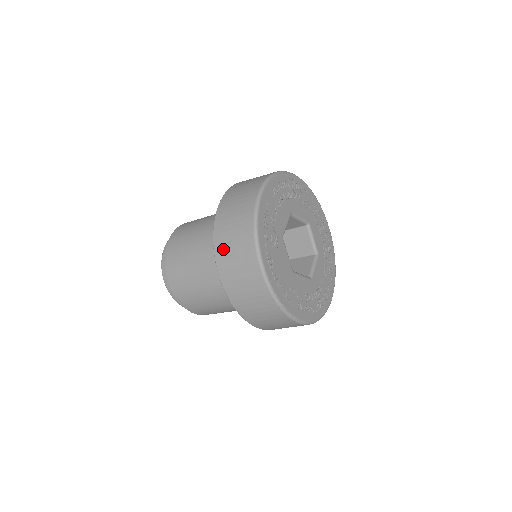
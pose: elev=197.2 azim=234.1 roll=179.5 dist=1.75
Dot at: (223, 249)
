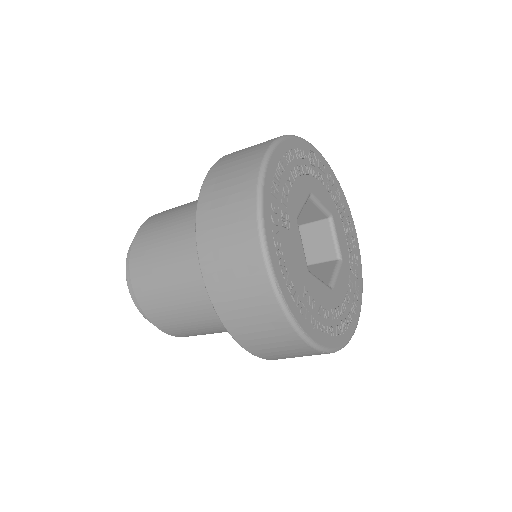
Dot at: (209, 224)
